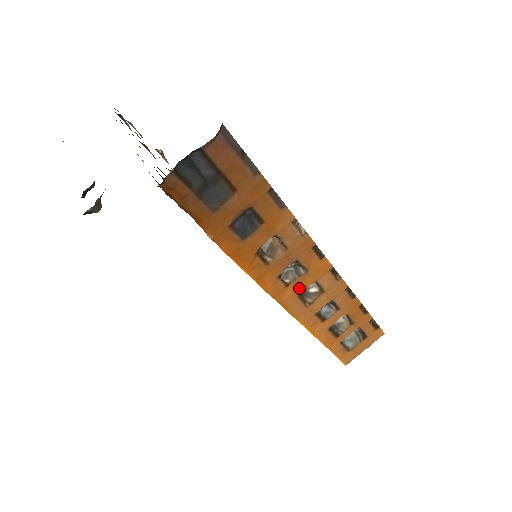
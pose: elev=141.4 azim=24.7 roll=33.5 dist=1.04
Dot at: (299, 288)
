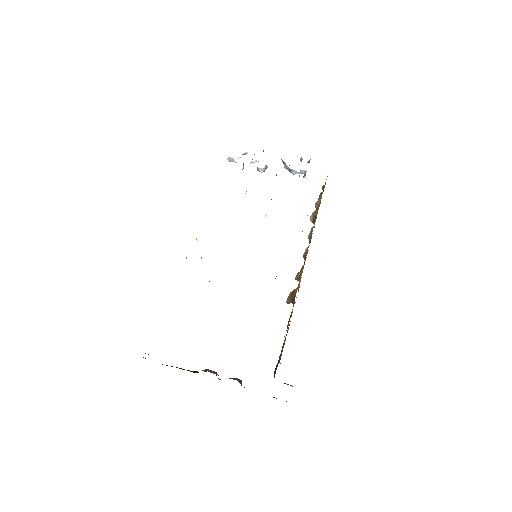
Dot at: occluded
